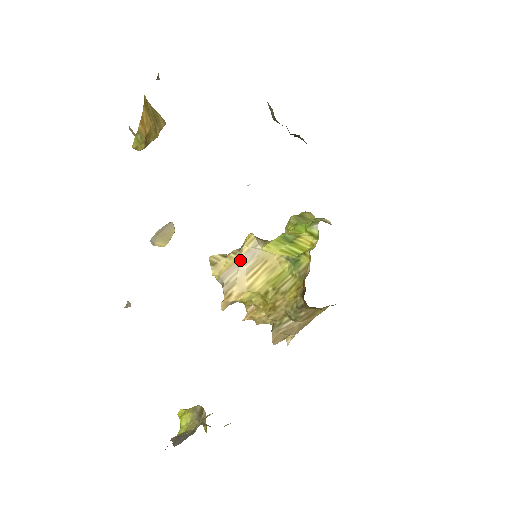
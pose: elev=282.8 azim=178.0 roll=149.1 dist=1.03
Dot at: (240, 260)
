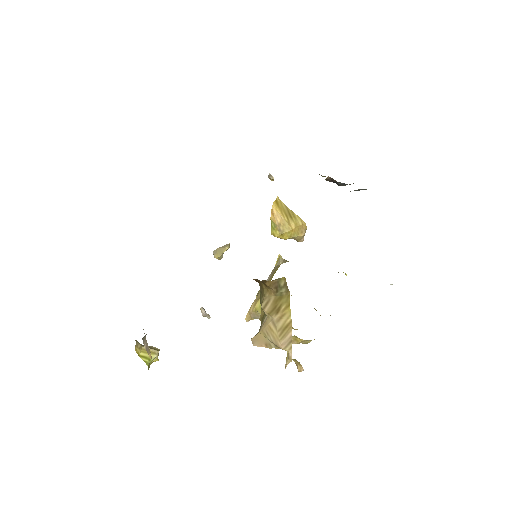
Dot at: (268, 278)
